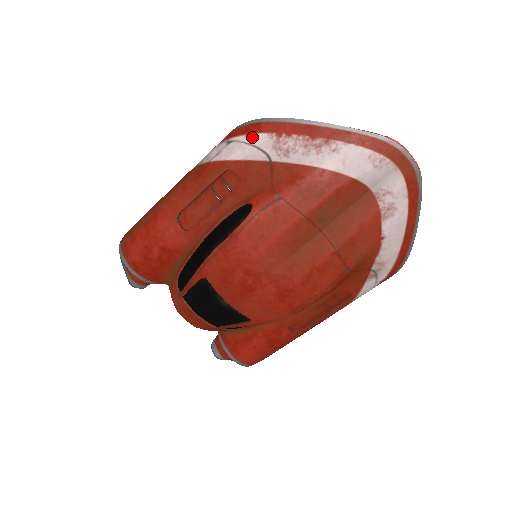
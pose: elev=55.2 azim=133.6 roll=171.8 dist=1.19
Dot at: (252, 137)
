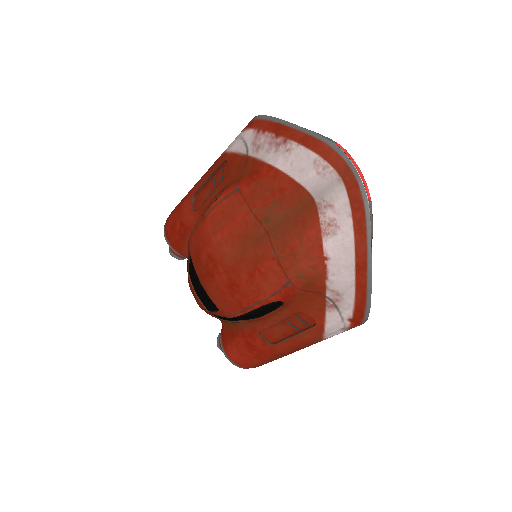
Dot at: (245, 132)
